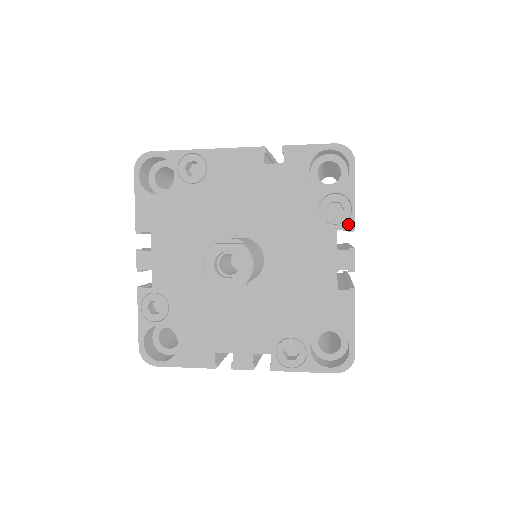
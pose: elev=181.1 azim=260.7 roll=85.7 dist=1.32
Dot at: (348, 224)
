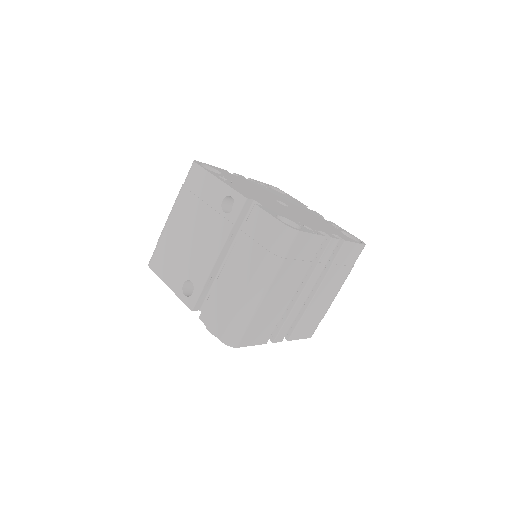
Dot at: occluded
